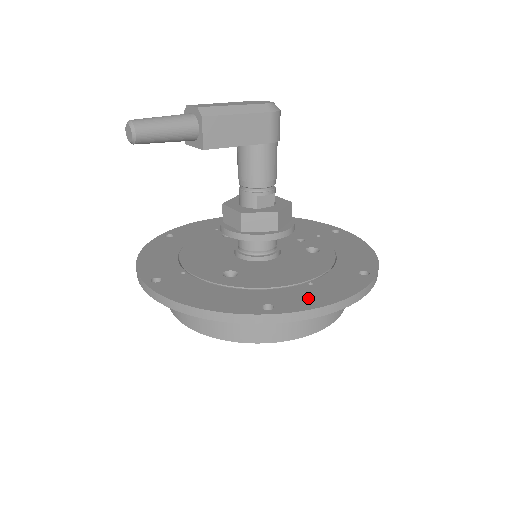
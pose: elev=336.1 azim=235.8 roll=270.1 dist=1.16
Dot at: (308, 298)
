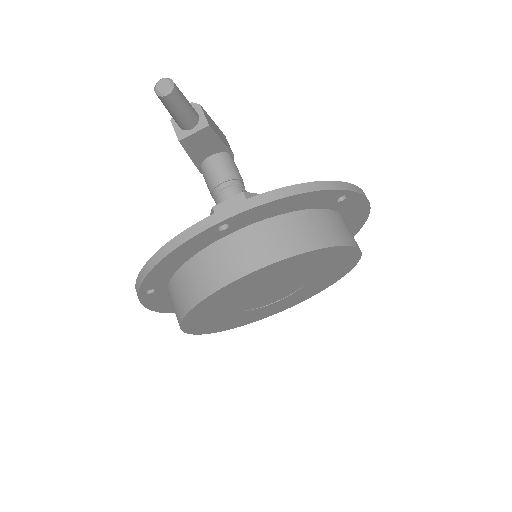
Dot at: occluded
